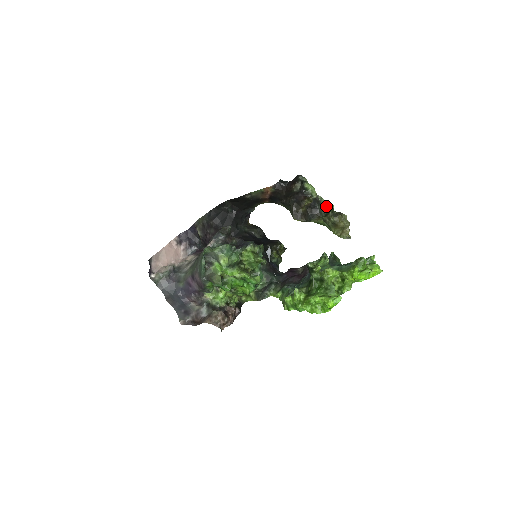
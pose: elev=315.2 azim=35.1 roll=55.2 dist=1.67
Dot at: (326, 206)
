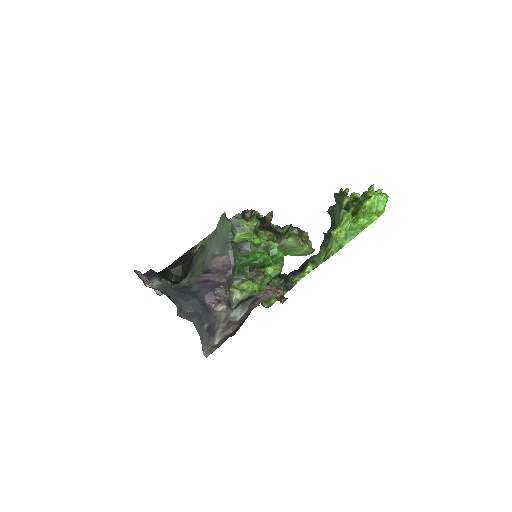
Dot at: (280, 230)
